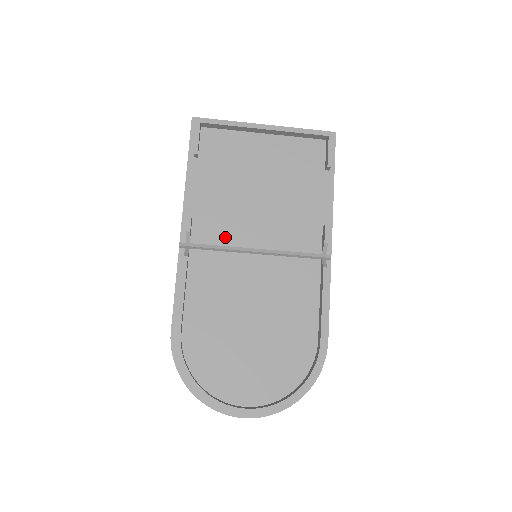
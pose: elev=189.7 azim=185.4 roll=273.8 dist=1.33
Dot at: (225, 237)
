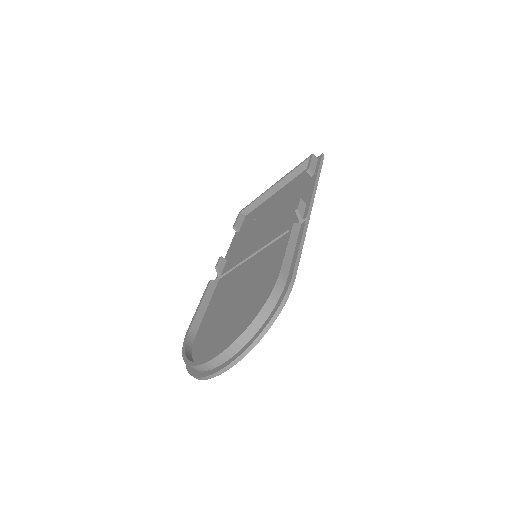
Dot at: (240, 259)
